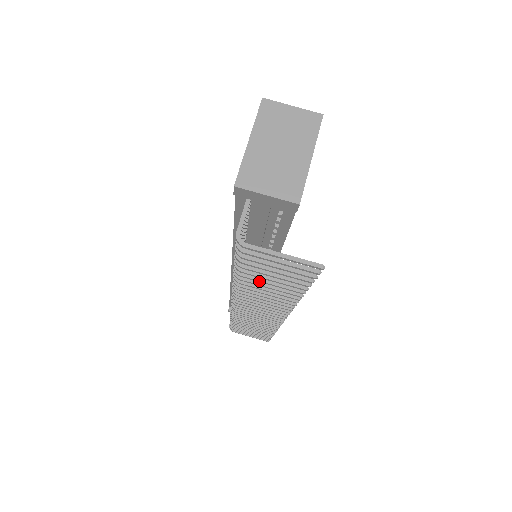
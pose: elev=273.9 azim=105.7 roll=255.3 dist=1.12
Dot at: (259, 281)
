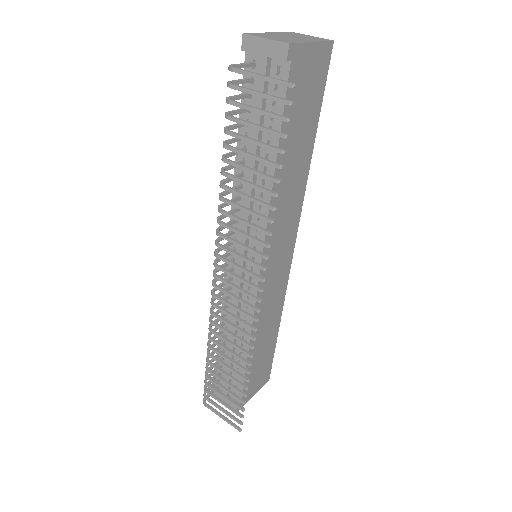
Dot at: (240, 166)
